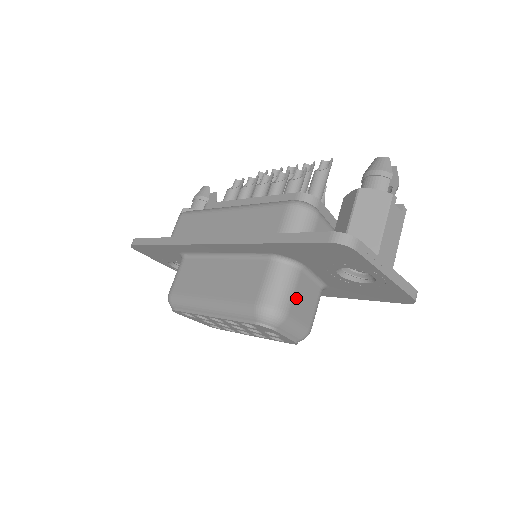
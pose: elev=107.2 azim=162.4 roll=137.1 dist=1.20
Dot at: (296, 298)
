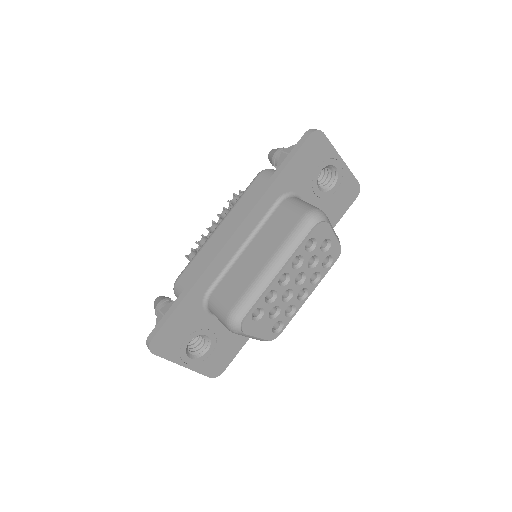
Dot at: occluded
